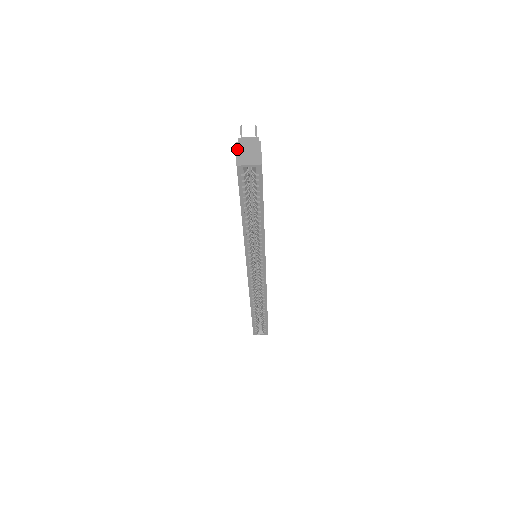
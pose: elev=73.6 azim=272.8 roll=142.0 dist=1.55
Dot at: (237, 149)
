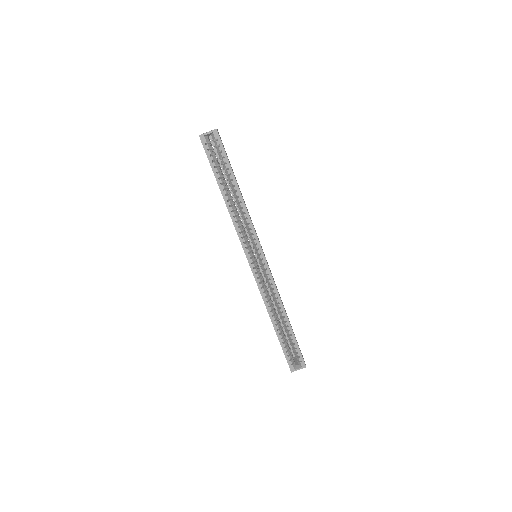
Dot at: occluded
